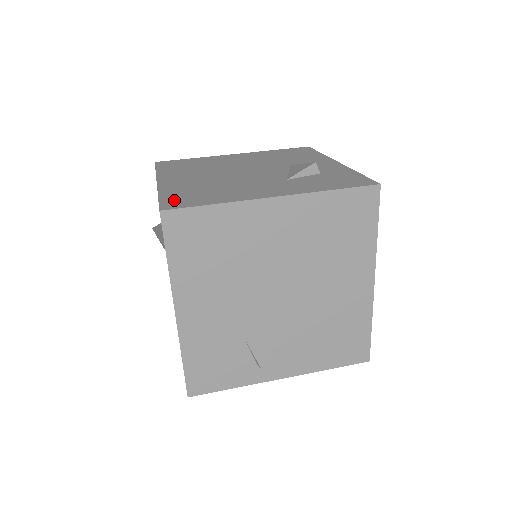
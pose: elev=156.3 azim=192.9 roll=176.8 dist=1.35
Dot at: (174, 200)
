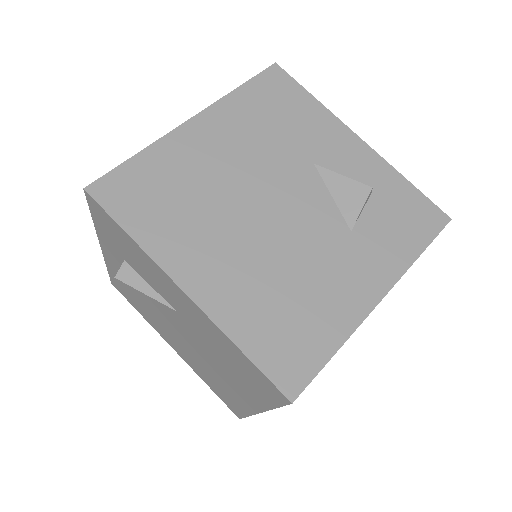
Dot at: (278, 359)
